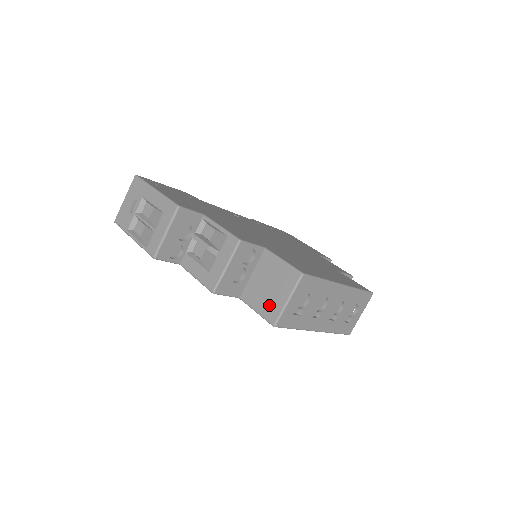
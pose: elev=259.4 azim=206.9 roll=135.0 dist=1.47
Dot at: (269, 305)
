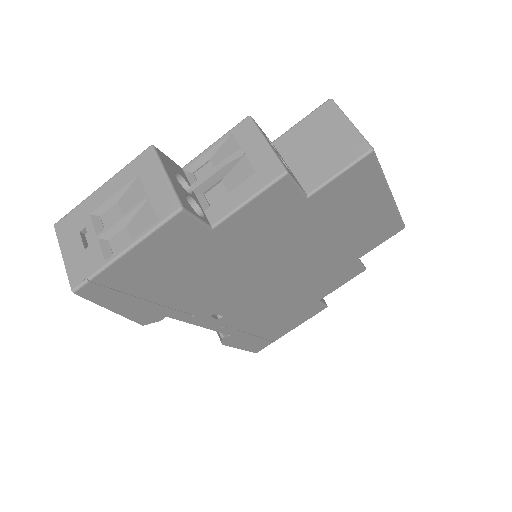
Dot at: (342, 150)
